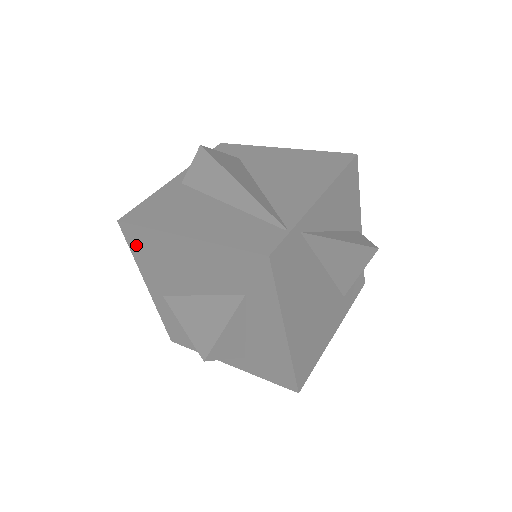
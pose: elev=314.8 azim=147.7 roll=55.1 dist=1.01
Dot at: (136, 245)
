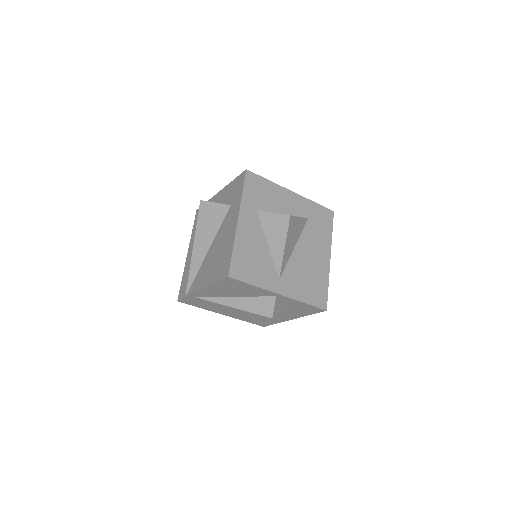
Dot at: occluded
